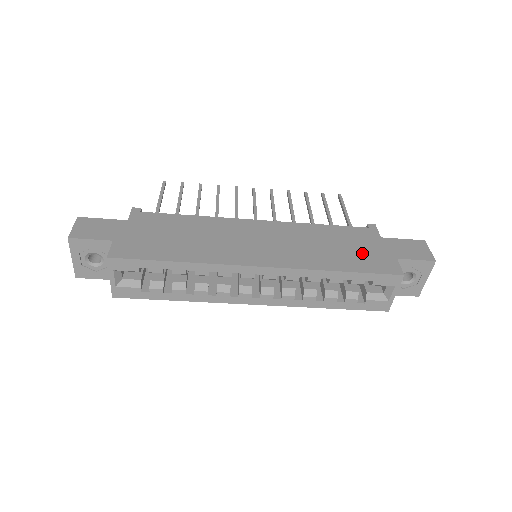
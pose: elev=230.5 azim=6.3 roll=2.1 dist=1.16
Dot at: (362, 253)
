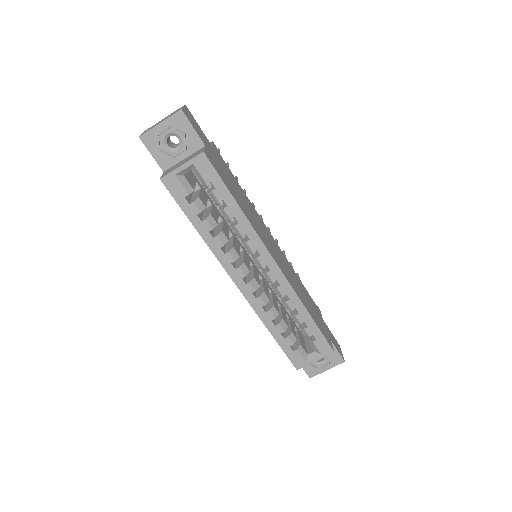
Dot at: (317, 317)
